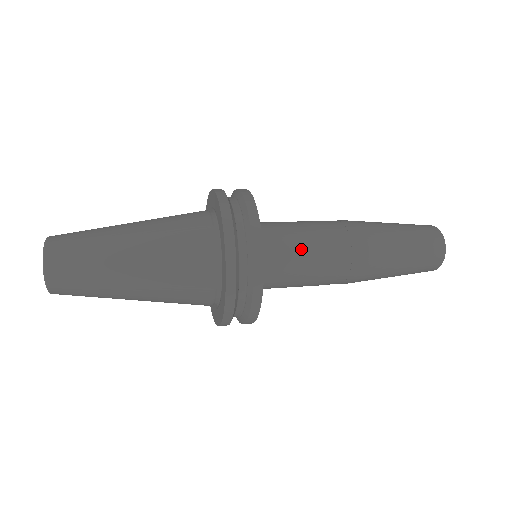
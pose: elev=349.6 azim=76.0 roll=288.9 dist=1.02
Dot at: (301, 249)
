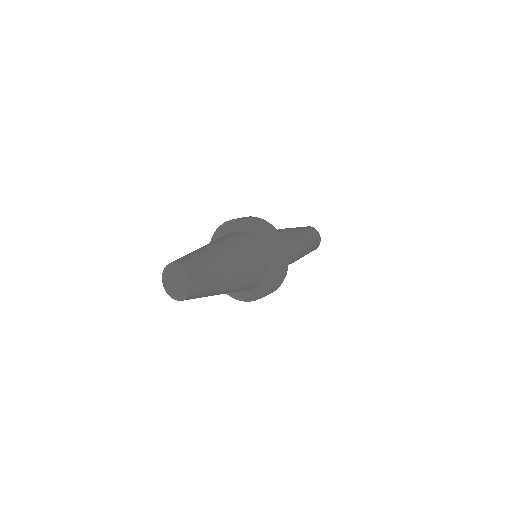
Dot at: occluded
